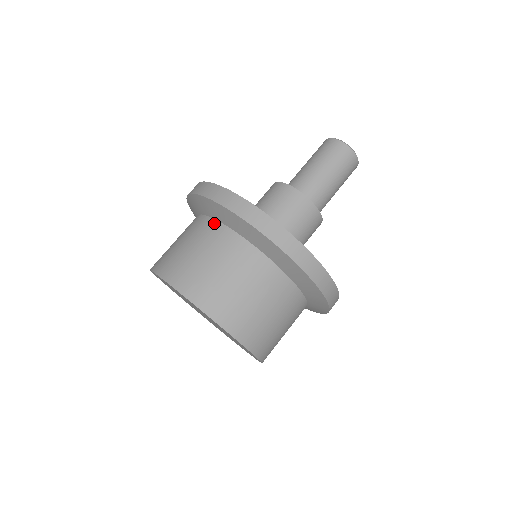
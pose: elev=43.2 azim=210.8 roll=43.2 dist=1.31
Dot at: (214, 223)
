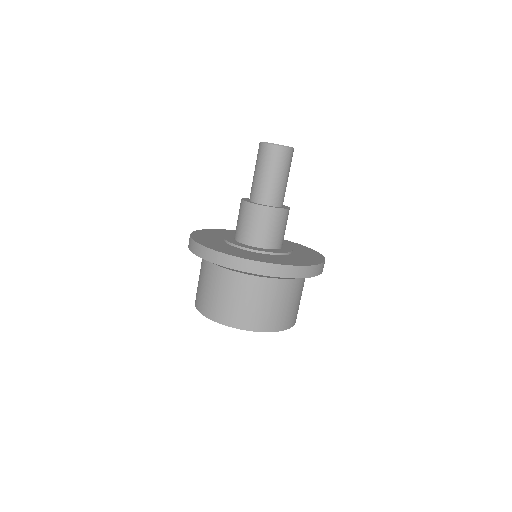
Dot at: (203, 259)
